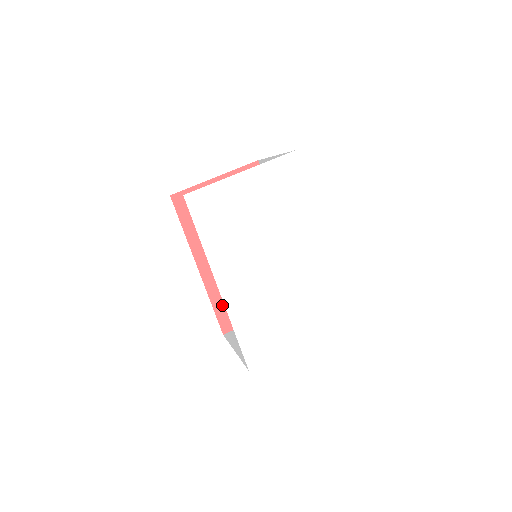
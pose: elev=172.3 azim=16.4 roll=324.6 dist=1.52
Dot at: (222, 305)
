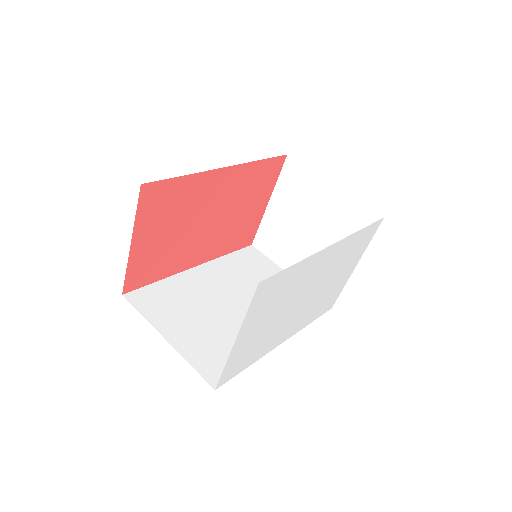
Dot at: (234, 244)
